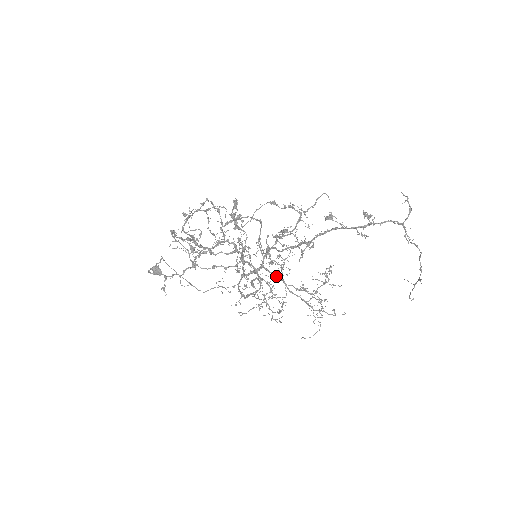
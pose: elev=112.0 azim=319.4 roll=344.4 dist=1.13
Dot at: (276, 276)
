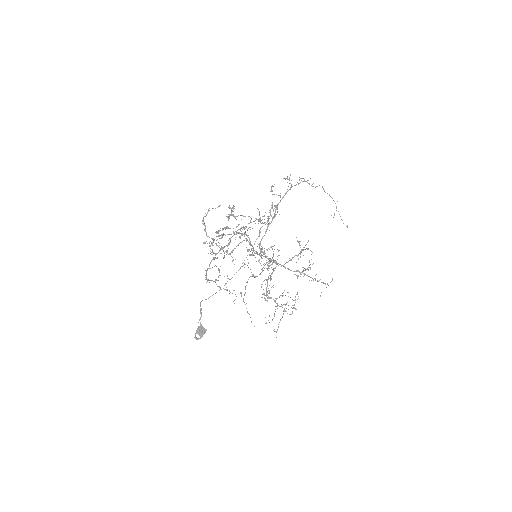
Dot at: occluded
